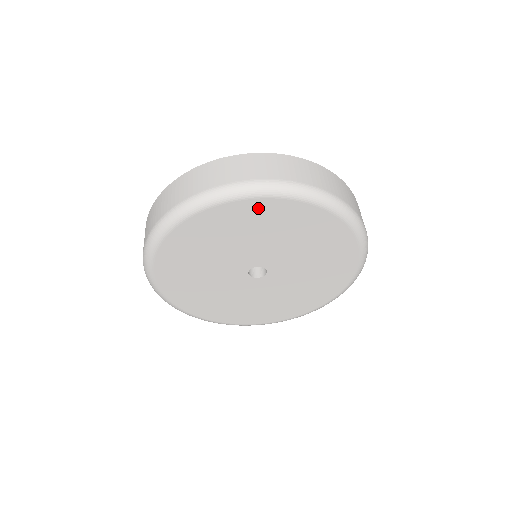
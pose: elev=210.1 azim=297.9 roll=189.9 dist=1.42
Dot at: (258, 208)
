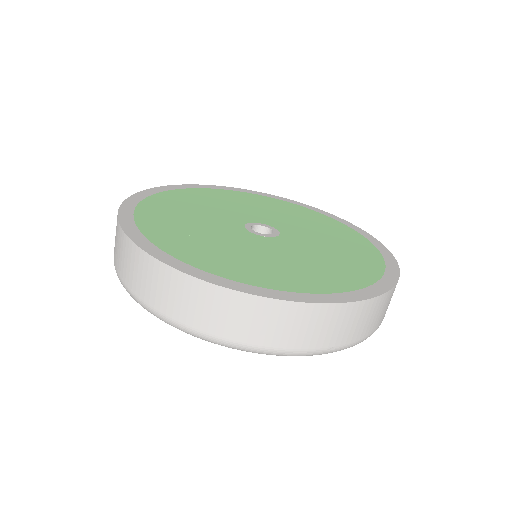
Dot at: occluded
